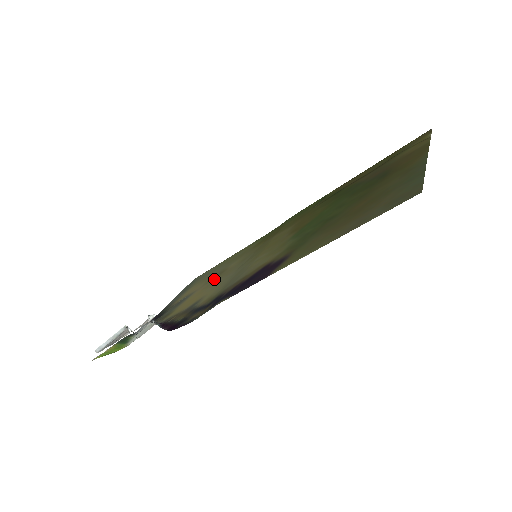
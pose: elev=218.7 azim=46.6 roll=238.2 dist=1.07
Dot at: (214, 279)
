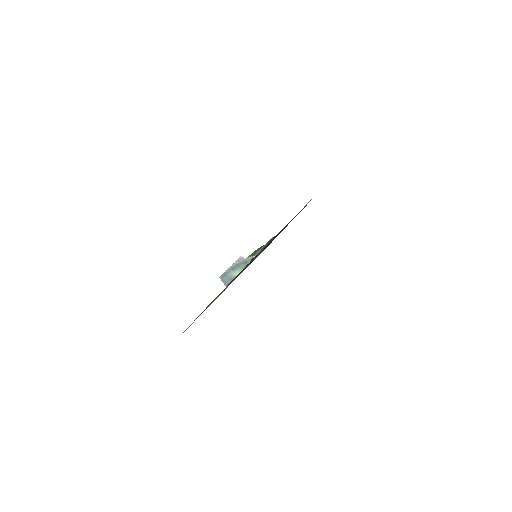
Dot at: occluded
